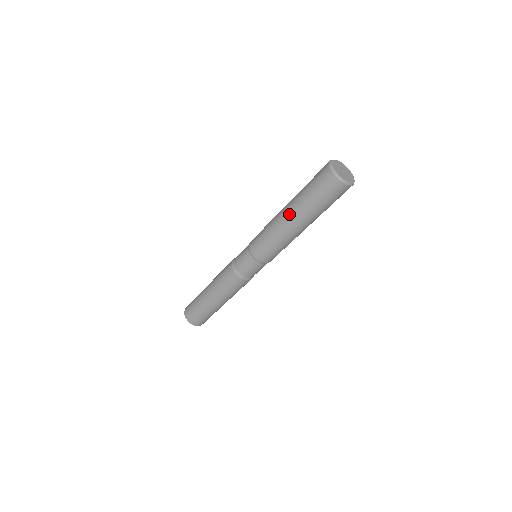
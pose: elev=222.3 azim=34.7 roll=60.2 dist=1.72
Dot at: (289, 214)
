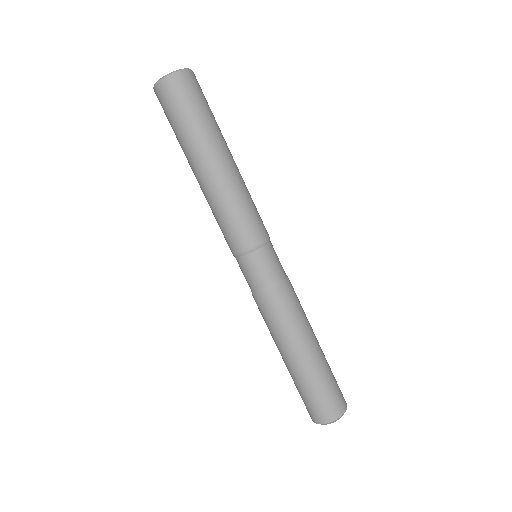
Dot at: (207, 163)
